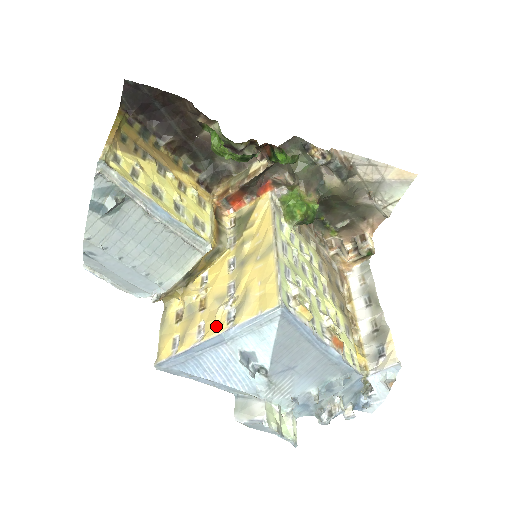
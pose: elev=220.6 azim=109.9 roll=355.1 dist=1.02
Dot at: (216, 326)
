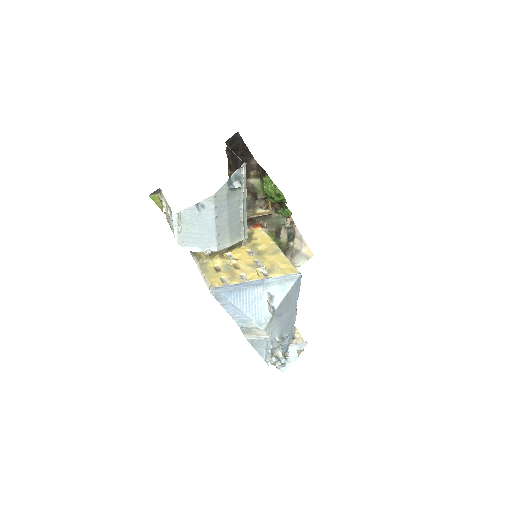
Dot at: (258, 275)
